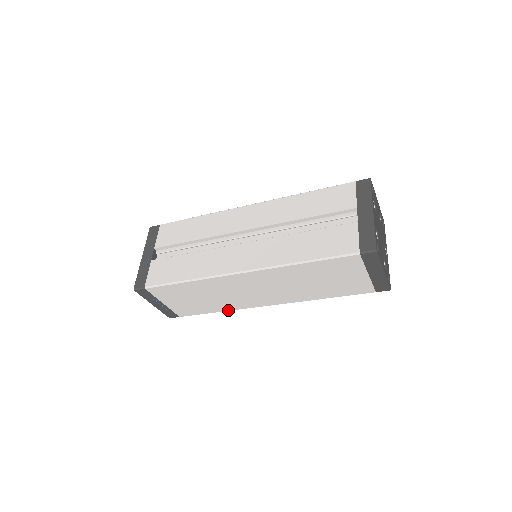
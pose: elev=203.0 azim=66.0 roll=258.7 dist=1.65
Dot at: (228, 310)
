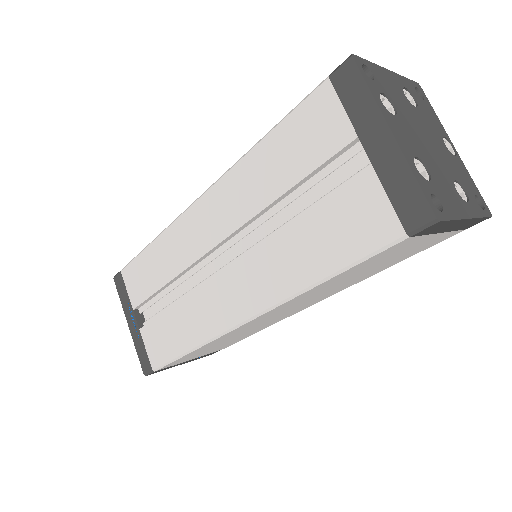
Dot at: occluded
